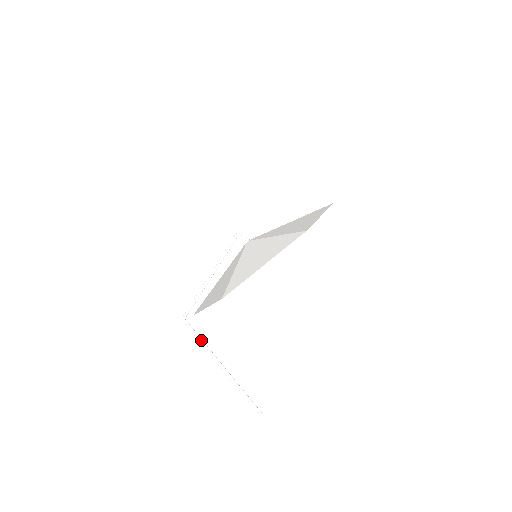
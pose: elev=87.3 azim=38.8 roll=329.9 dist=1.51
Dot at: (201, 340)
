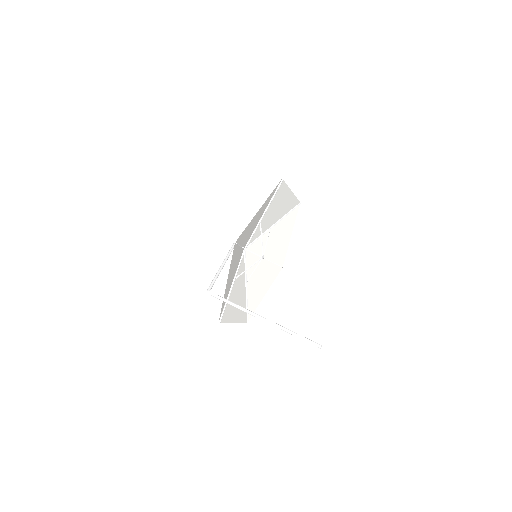
Dot at: (231, 302)
